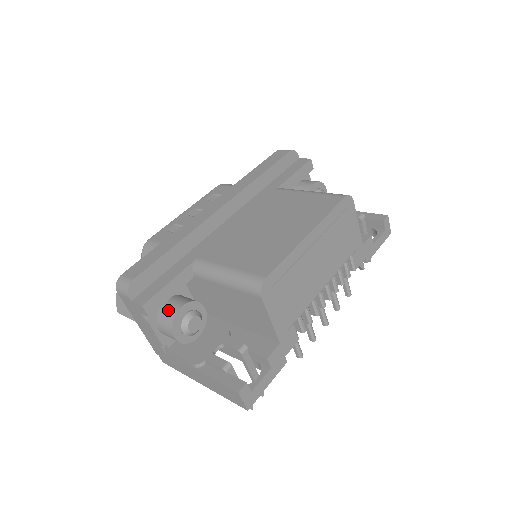
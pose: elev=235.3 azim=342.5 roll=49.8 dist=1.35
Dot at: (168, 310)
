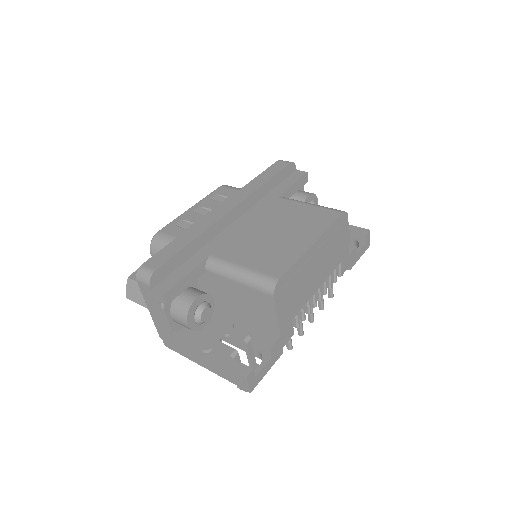
Dot at: (183, 300)
